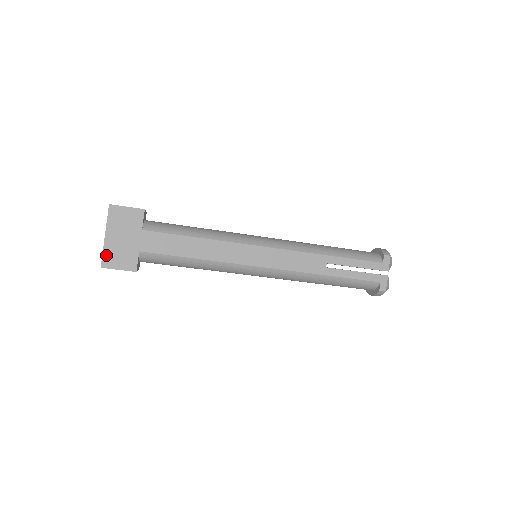
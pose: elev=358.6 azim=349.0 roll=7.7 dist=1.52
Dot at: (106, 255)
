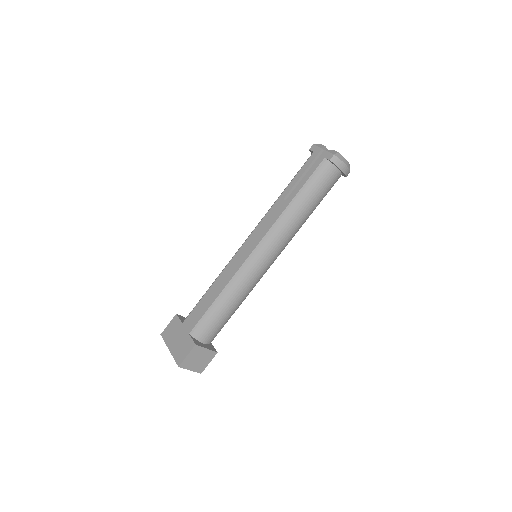
Dot at: (176, 358)
